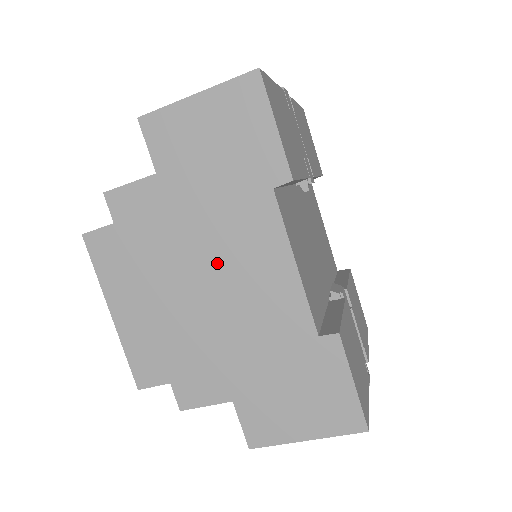
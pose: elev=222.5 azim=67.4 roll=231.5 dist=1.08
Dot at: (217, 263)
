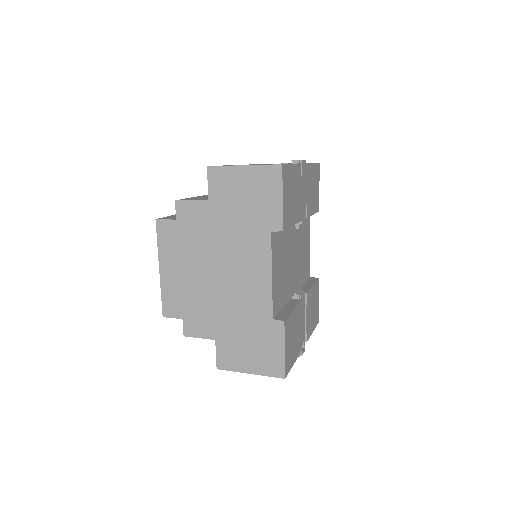
Dot at: (229, 261)
